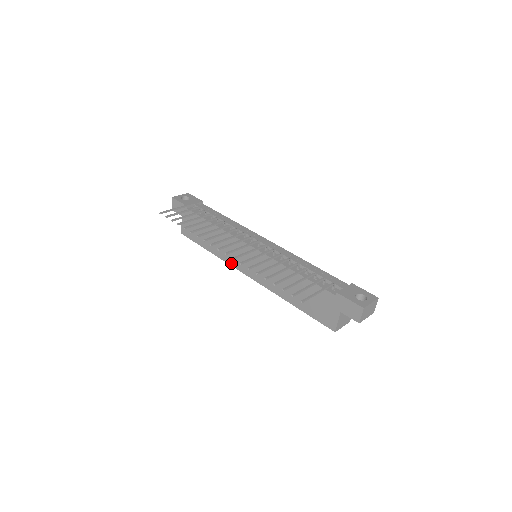
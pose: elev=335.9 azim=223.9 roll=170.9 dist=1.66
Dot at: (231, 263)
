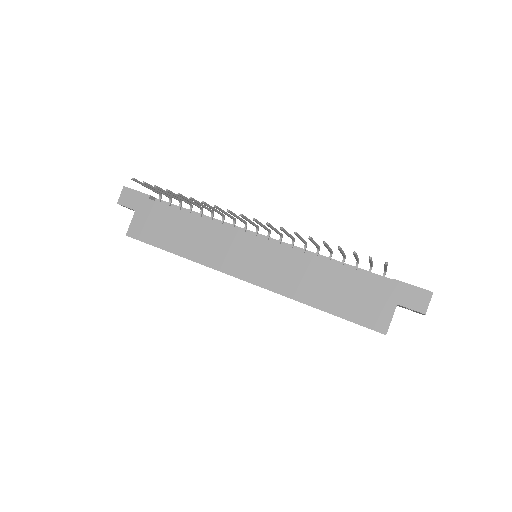
Dot at: (216, 266)
